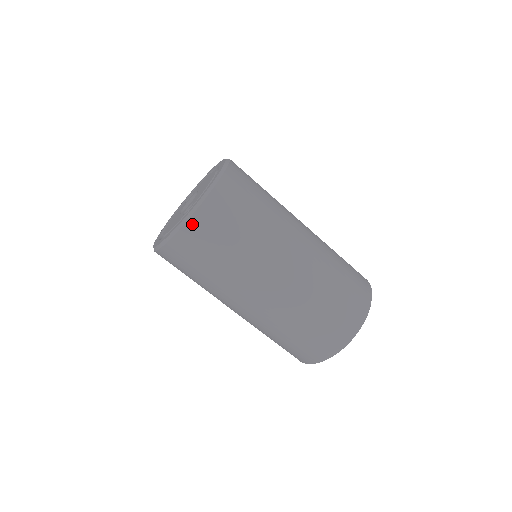
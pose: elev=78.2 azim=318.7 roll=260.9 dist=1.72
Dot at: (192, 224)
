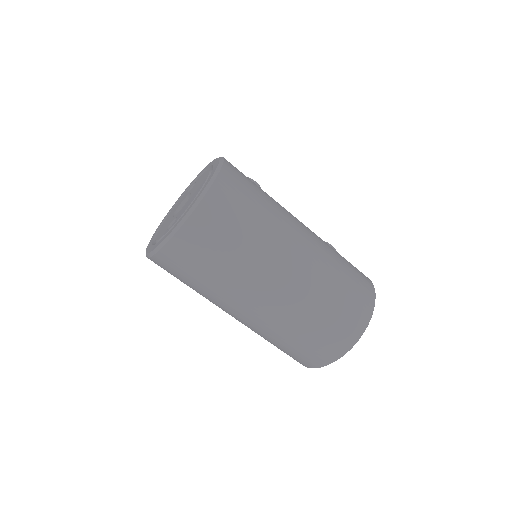
Dot at: (166, 252)
